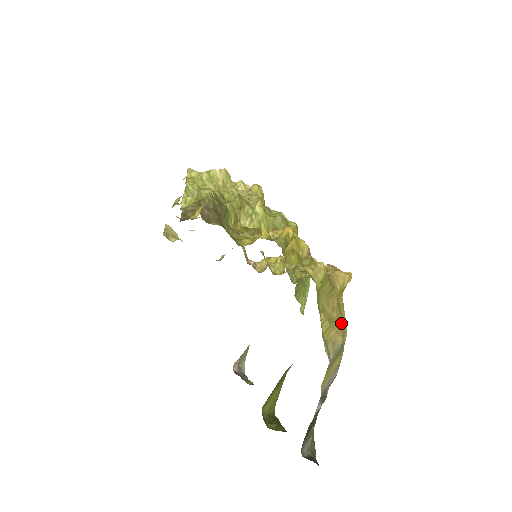
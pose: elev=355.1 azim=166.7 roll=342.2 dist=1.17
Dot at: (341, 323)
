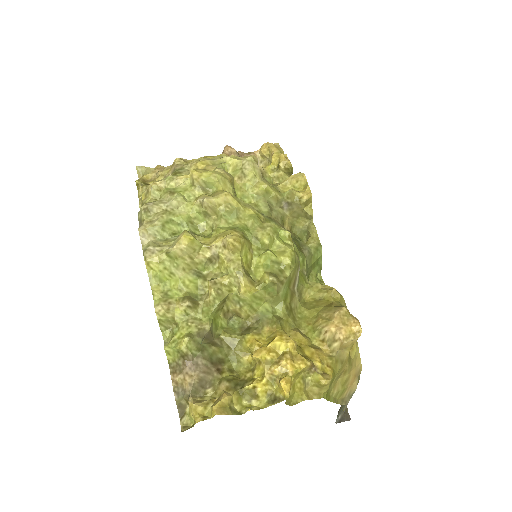
Dot at: (355, 369)
